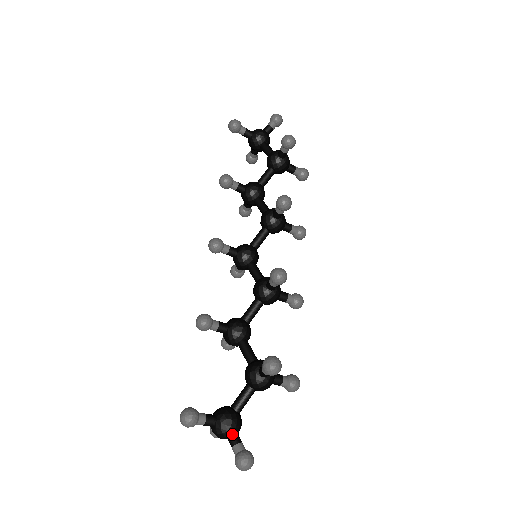
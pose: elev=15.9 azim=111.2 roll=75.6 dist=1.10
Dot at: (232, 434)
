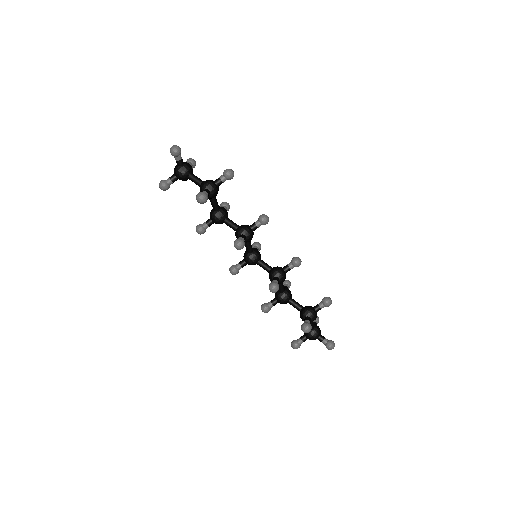
Dot at: (318, 339)
